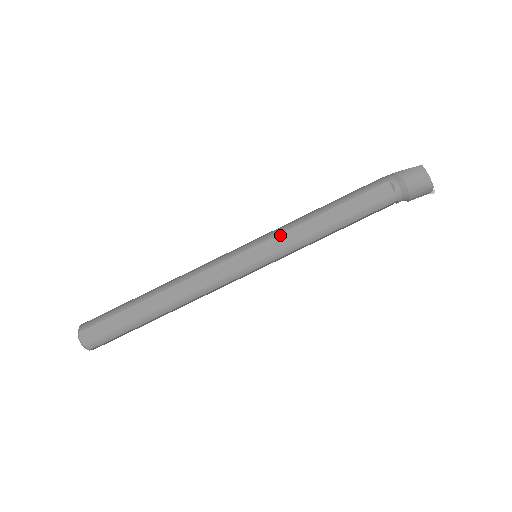
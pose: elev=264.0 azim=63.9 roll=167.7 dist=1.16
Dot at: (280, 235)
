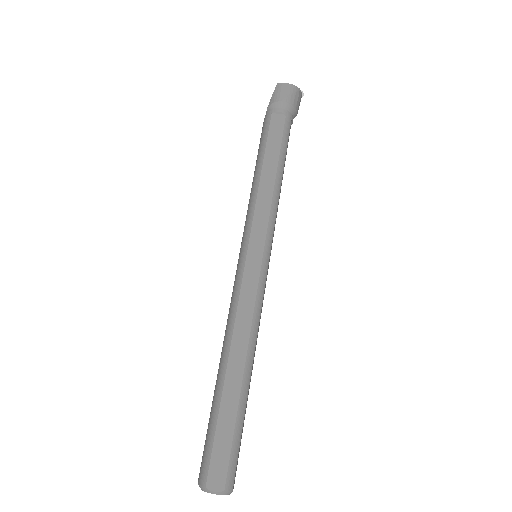
Dot at: (254, 219)
